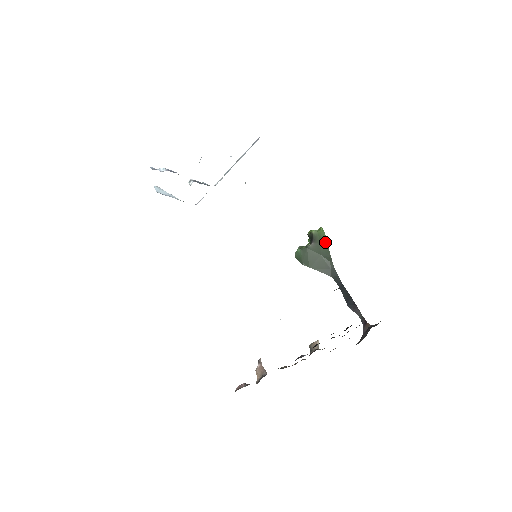
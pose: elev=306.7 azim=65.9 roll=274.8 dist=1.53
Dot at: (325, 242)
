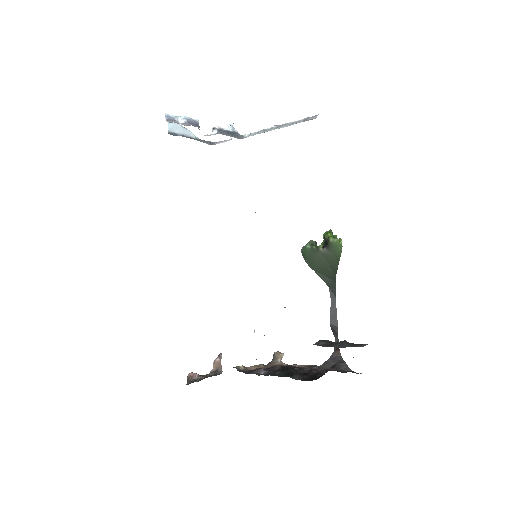
Dot at: (338, 256)
